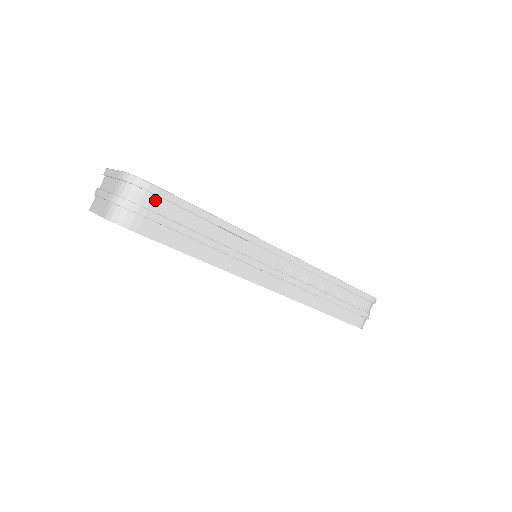
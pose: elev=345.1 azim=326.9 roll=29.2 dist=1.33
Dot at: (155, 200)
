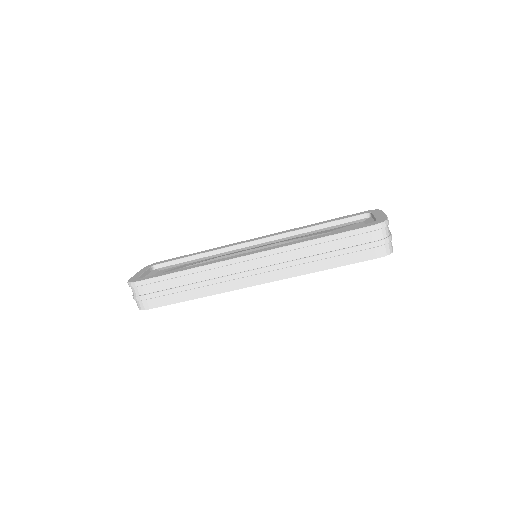
Dot at: (144, 288)
